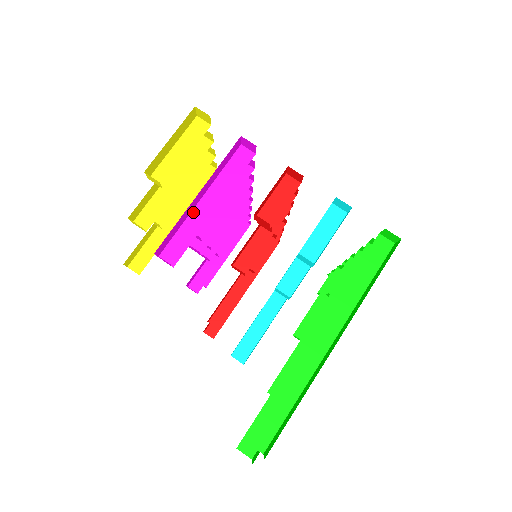
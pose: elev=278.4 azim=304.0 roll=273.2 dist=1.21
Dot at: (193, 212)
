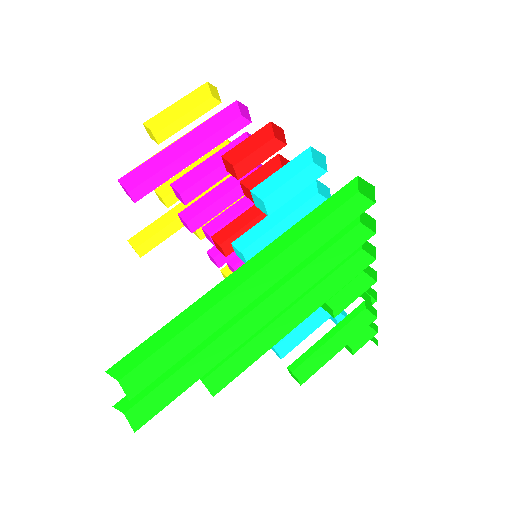
Dot at: (174, 162)
